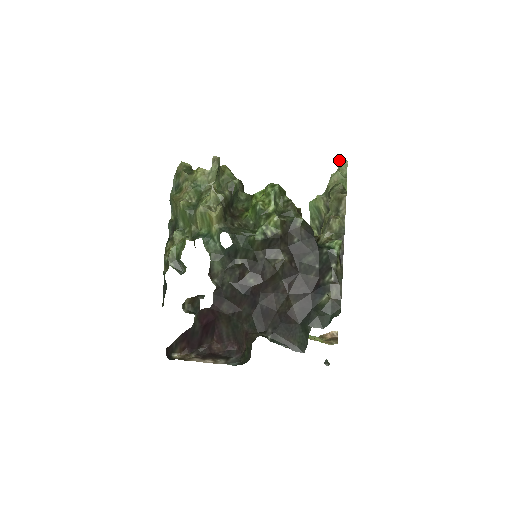
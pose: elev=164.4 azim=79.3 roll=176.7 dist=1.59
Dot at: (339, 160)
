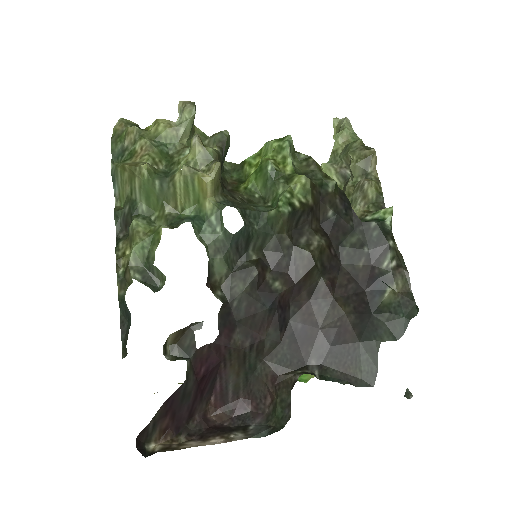
Dot at: (335, 121)
